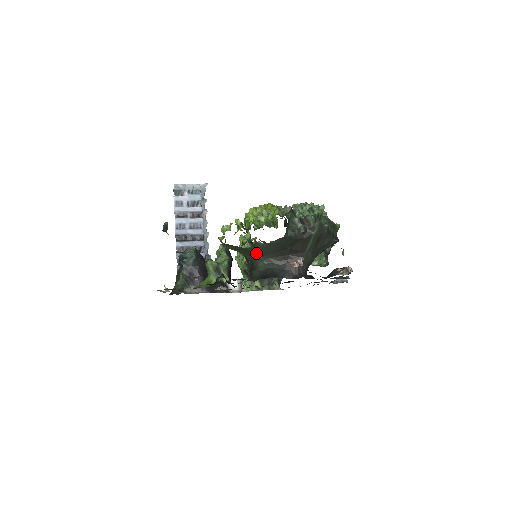
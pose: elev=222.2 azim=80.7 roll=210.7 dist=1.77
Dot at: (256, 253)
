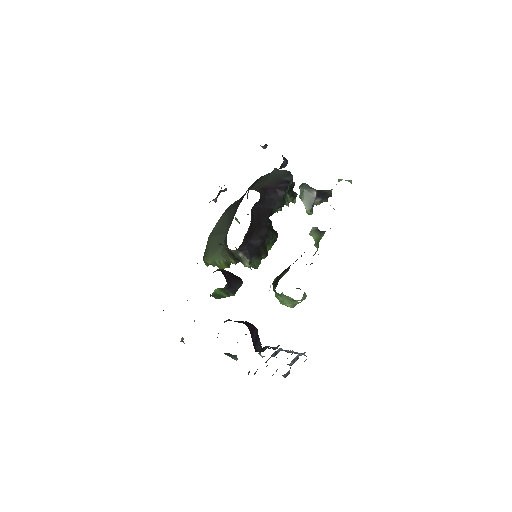
Dot at: (220, 234)
